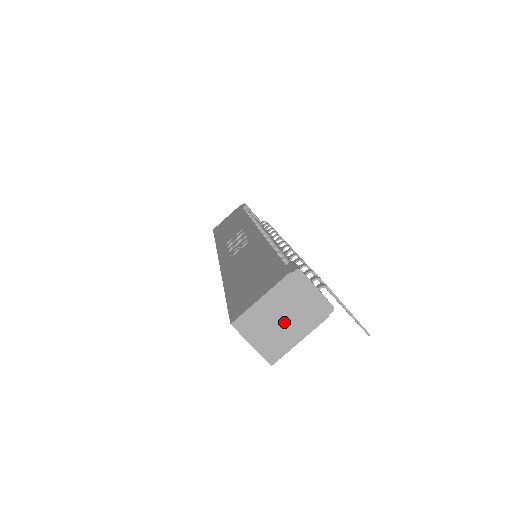
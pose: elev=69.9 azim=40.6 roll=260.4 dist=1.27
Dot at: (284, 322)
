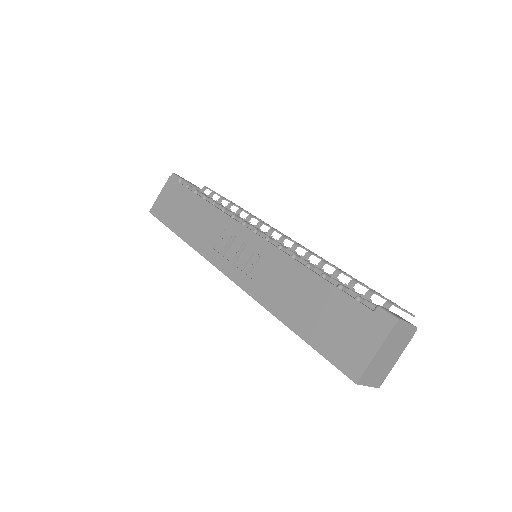
Dot at: (388, 358)
